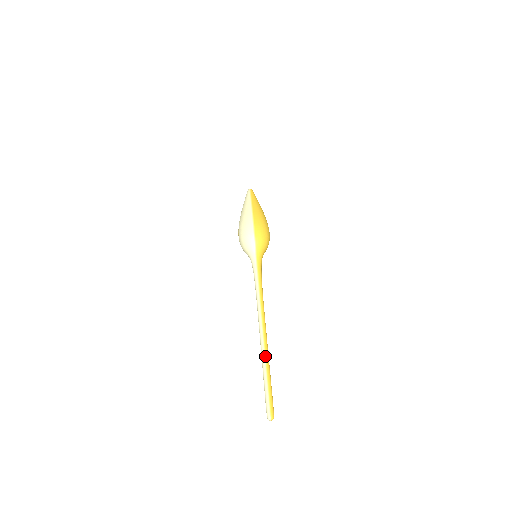
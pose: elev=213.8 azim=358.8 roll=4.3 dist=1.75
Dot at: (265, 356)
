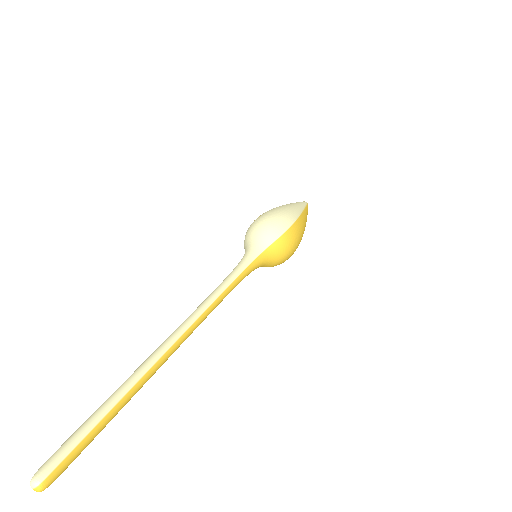
Dot at: (148, 371)
